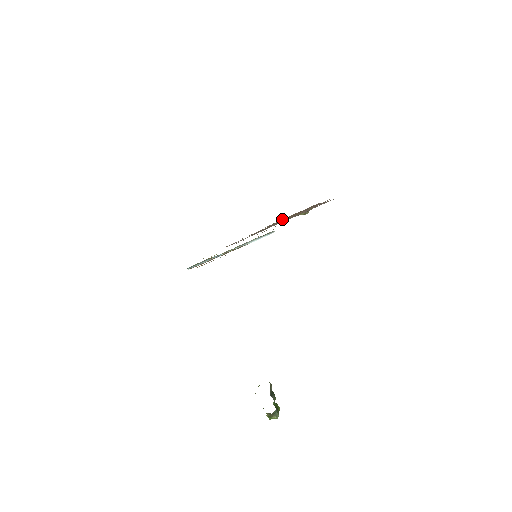
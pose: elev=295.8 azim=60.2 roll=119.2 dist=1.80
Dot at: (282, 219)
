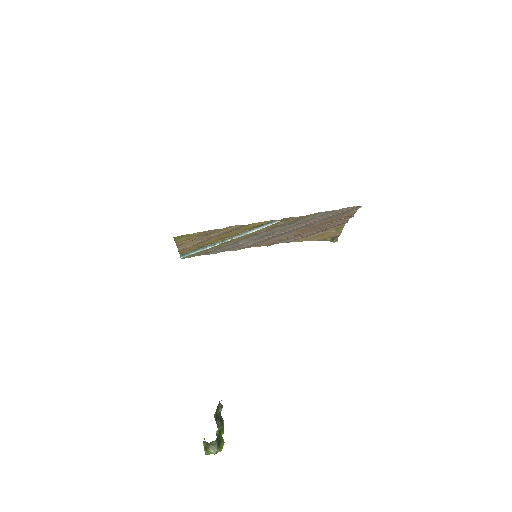
Dot at: occluded
